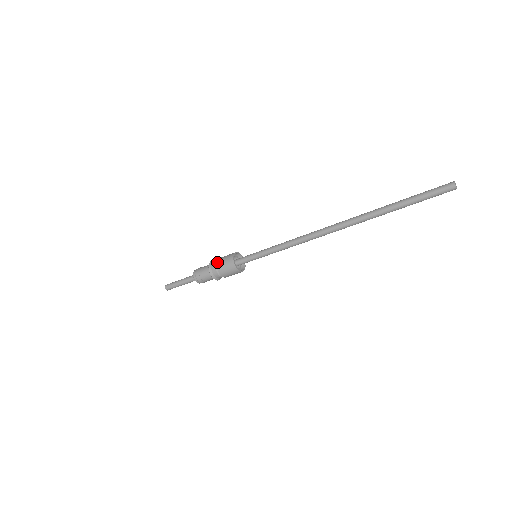
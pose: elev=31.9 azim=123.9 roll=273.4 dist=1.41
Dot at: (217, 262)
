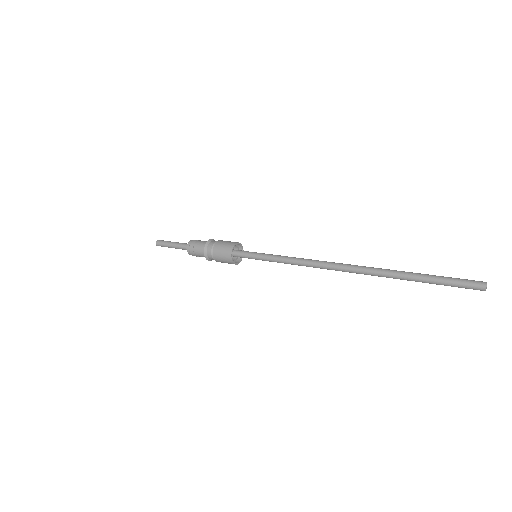
Dot at: (213, 252)
